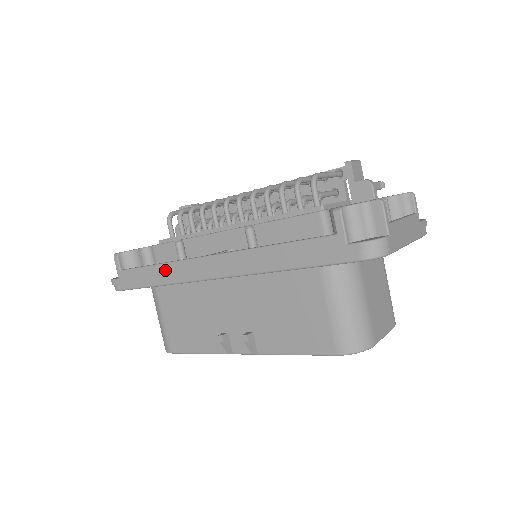
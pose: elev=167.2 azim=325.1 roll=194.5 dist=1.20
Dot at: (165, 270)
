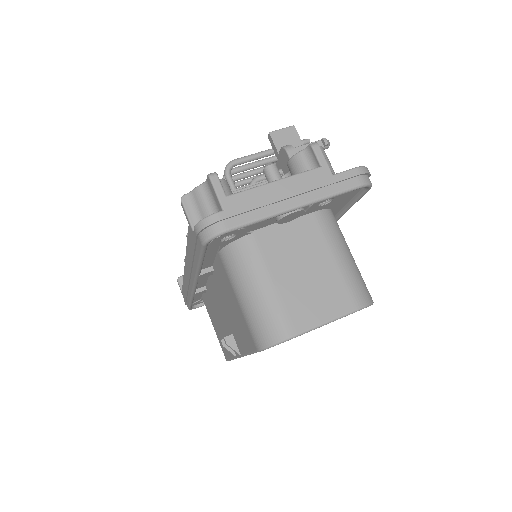
Dot at: (185, 286)
